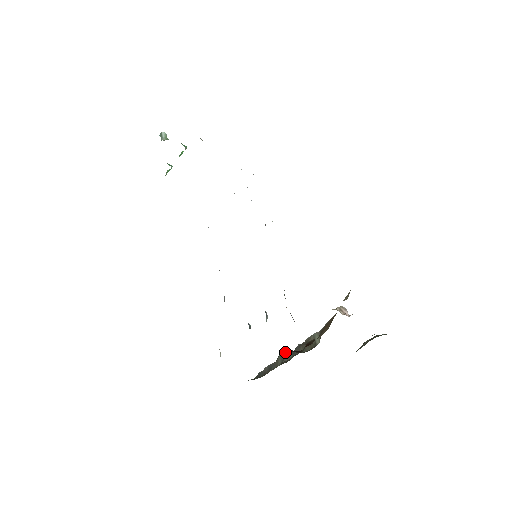
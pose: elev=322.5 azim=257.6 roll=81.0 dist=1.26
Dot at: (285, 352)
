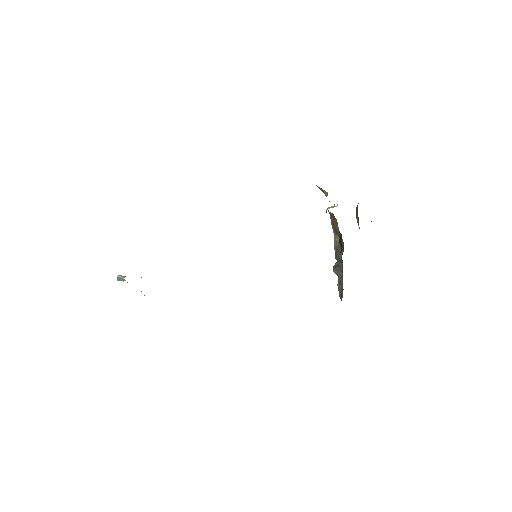
Dot at: (335, 267)
